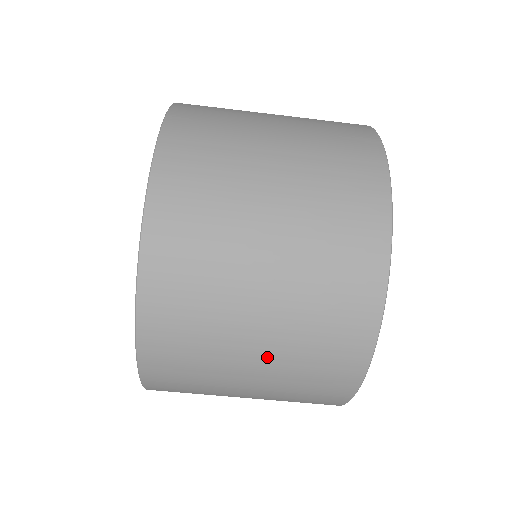
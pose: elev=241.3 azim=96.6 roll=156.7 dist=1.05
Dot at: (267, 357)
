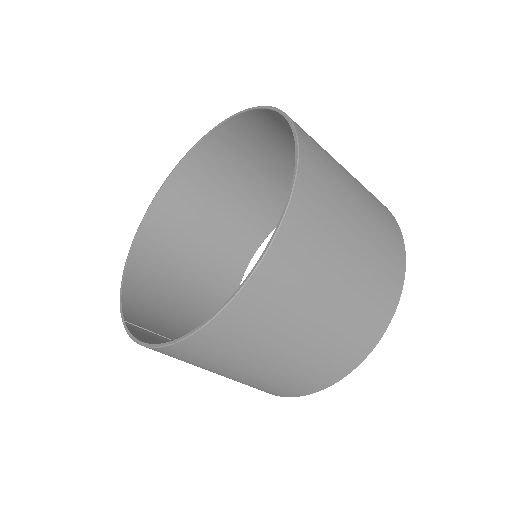
Dot at: (278, 366)
